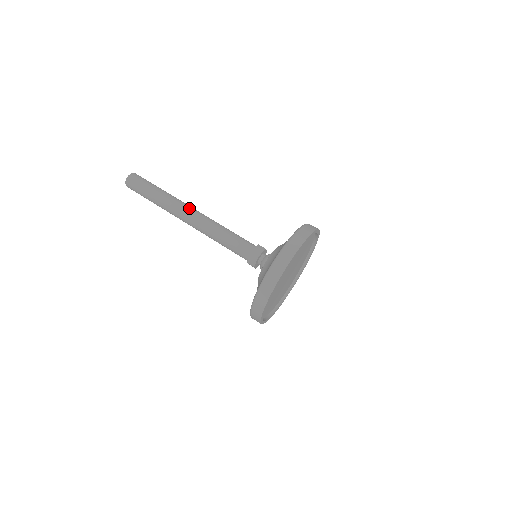
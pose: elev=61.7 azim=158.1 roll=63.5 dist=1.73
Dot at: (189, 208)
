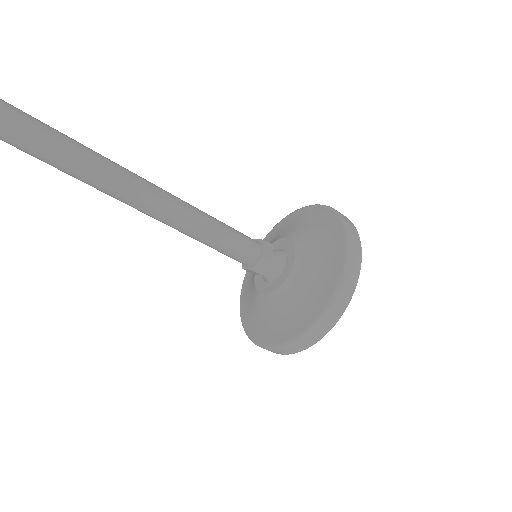
Dot at: (148, 184)
